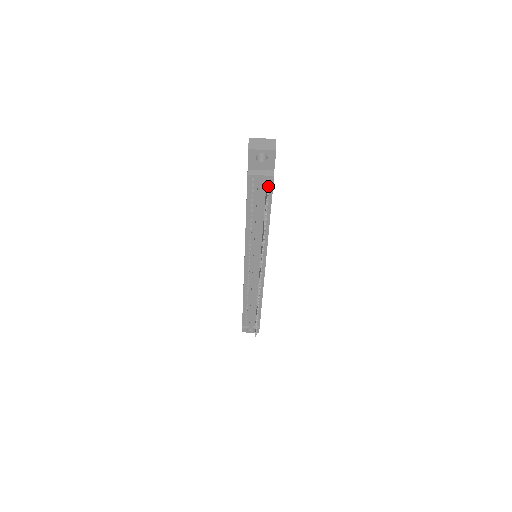
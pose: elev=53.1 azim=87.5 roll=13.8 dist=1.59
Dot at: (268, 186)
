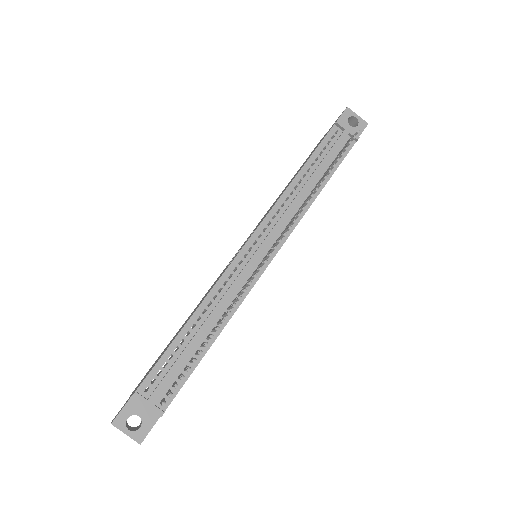
Dot at: occluded
